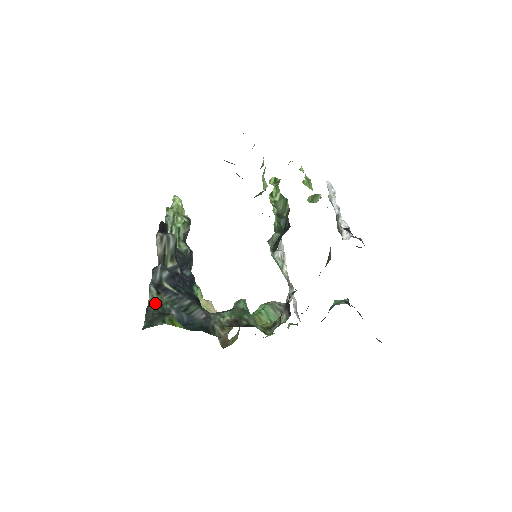
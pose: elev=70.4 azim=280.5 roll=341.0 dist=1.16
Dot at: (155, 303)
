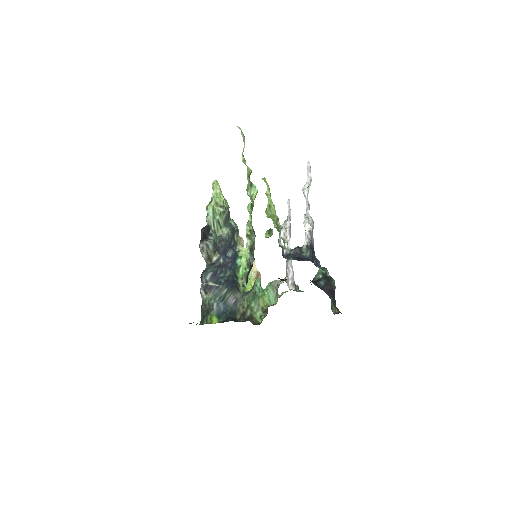
Dot at: (205, 302)
